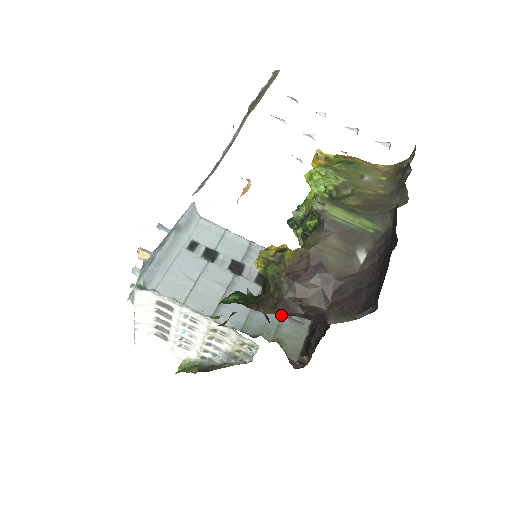
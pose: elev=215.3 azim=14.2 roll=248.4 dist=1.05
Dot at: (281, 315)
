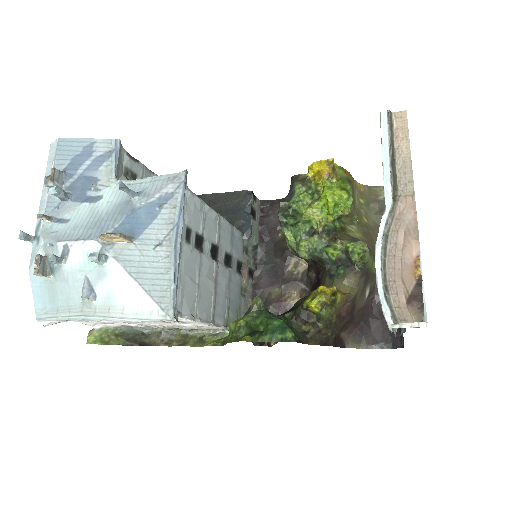
Dot at: (240, 295)
